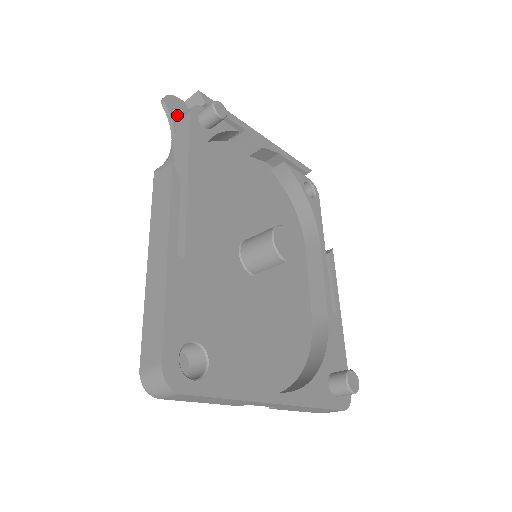
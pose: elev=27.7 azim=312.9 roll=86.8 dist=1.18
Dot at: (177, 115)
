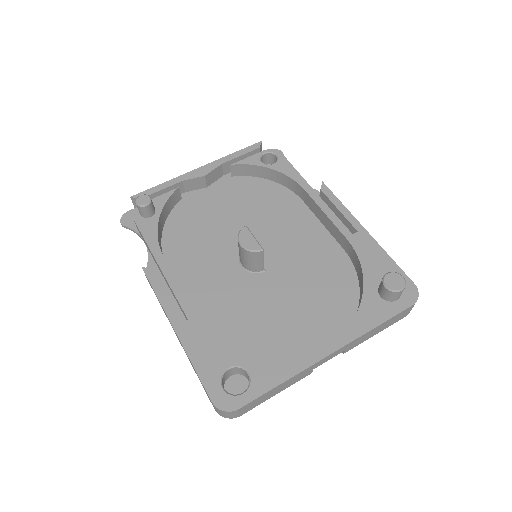
Dot at: occluded
